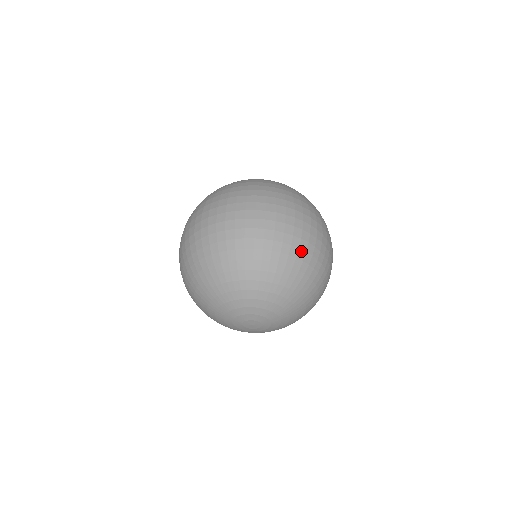
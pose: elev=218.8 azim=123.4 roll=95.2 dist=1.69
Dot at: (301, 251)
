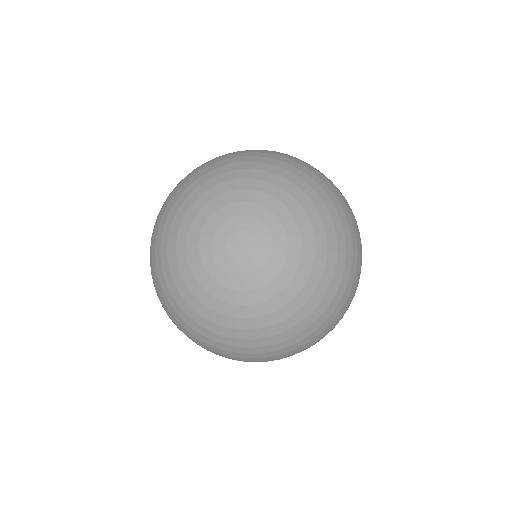
Dot at: (352, 224)
